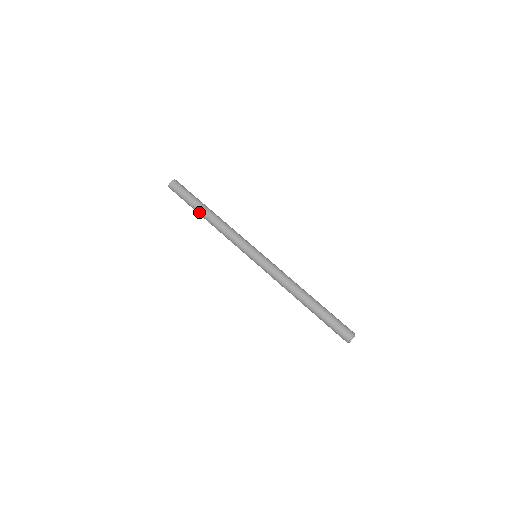
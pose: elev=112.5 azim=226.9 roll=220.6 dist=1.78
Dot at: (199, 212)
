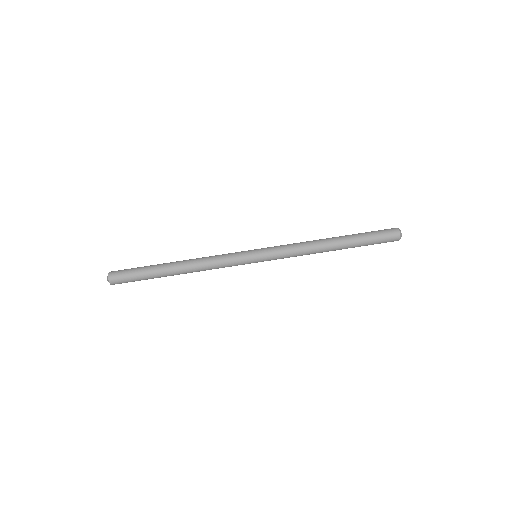
Dot at: occluded
